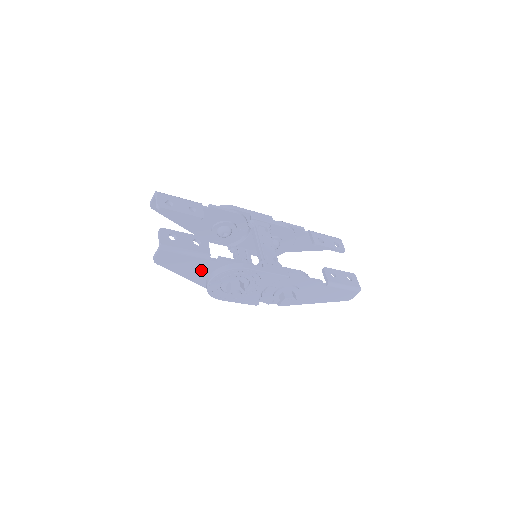
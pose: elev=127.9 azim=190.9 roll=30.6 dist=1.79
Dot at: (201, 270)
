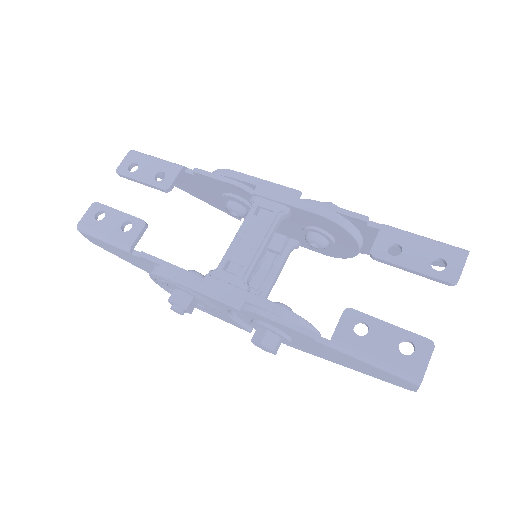
Dot at: (142, 264)
